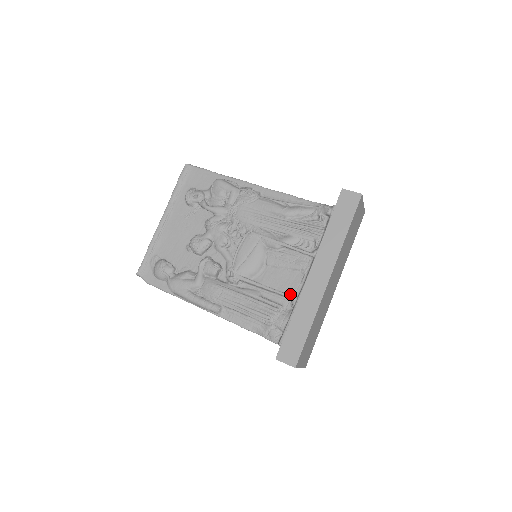
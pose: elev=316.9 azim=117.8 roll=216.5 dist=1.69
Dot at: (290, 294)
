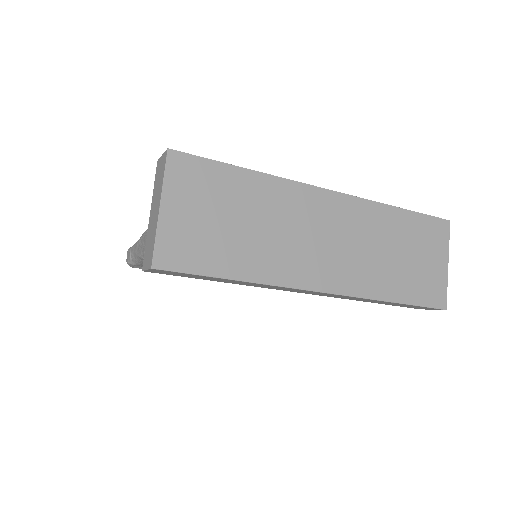
Dot at: occluded
